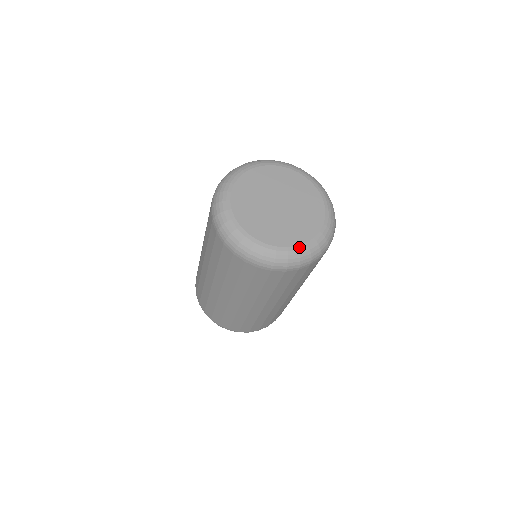
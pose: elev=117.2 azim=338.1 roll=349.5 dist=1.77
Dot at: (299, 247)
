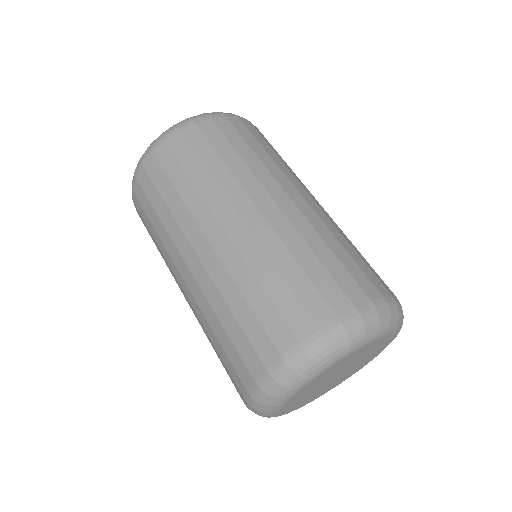
Dot at: occluded
